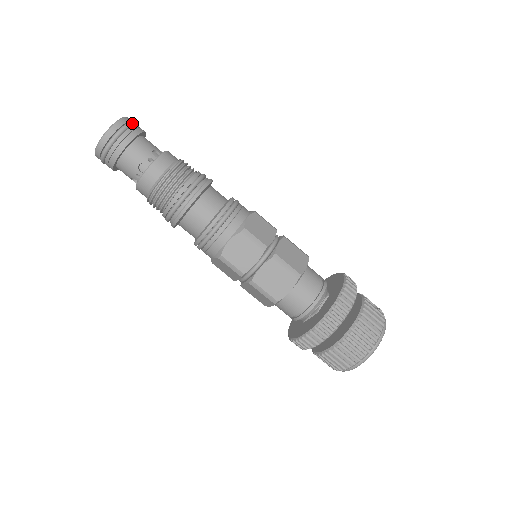
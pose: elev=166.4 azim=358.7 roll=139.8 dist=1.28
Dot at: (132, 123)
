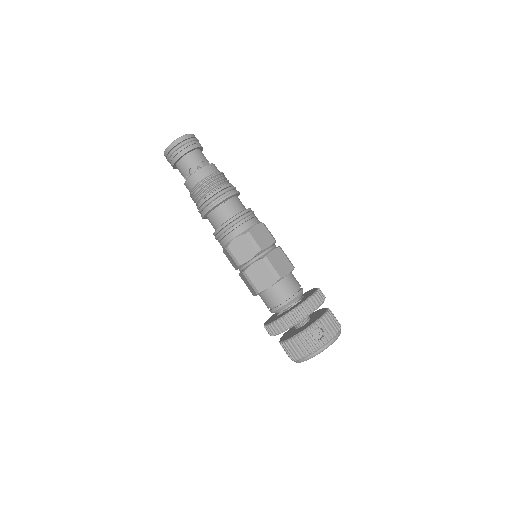
Dot at: (178, 147)
